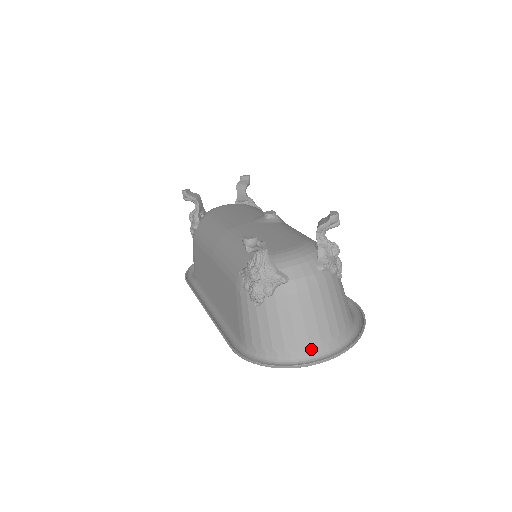
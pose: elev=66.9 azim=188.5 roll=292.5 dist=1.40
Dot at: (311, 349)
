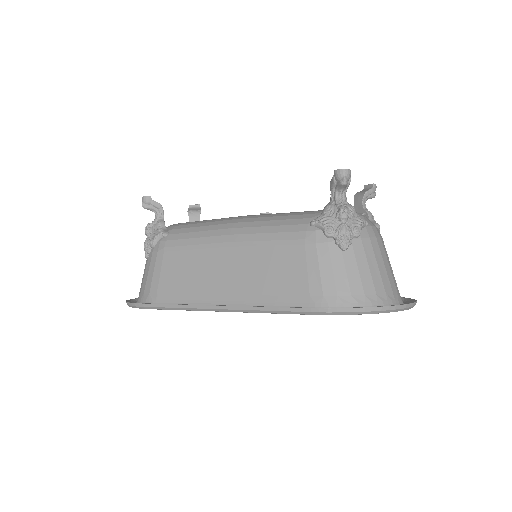
Dot at: (395, 298)
